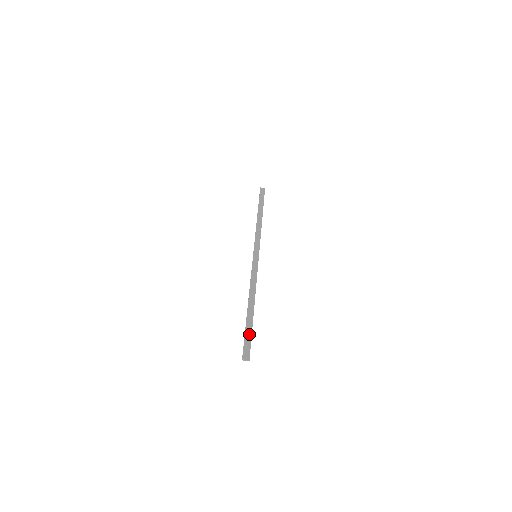
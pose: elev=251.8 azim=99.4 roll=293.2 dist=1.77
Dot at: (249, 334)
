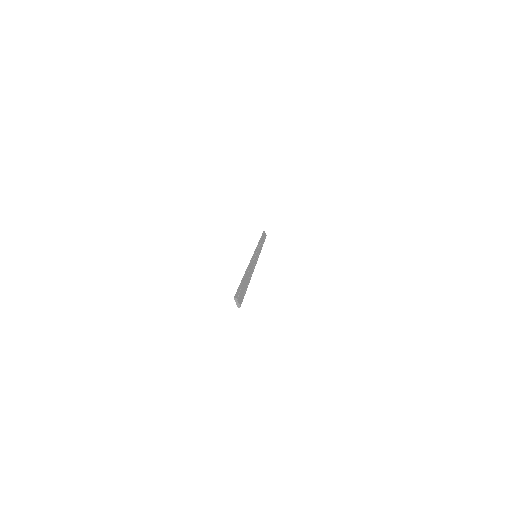
Dot at: (244, 290)
